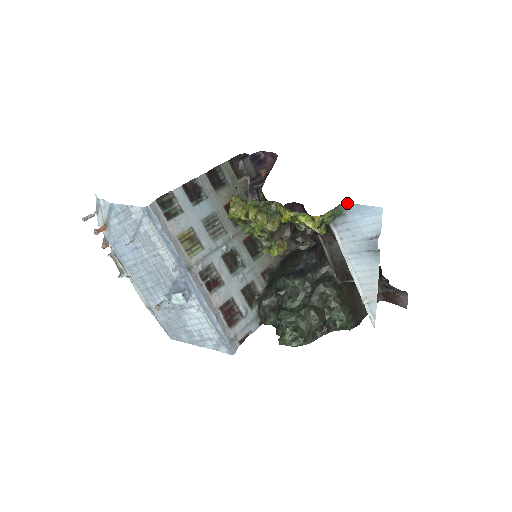
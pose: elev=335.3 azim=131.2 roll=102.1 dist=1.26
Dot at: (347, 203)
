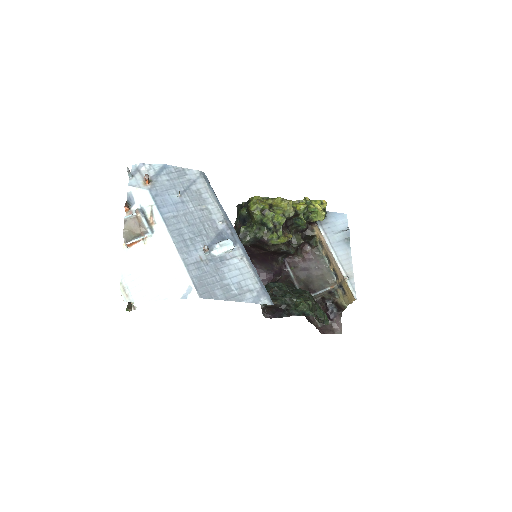
Dot at: (327, 211)
